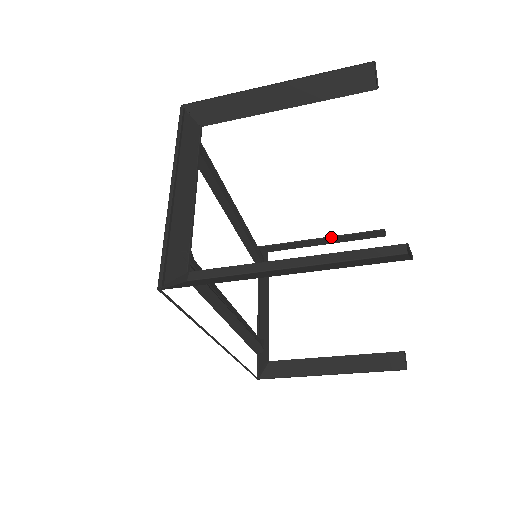
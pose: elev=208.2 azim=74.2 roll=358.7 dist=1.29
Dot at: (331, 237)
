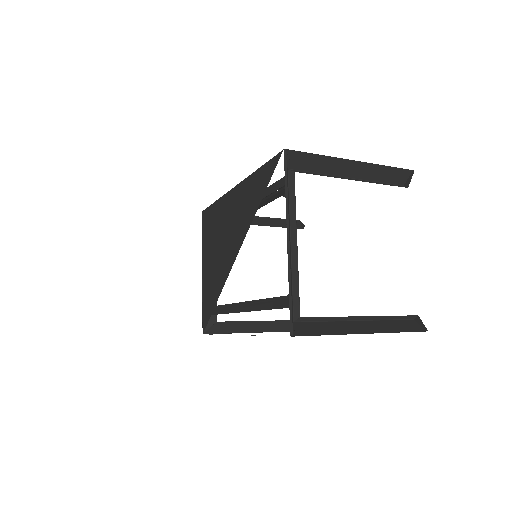
Dot at: (262, 217)
